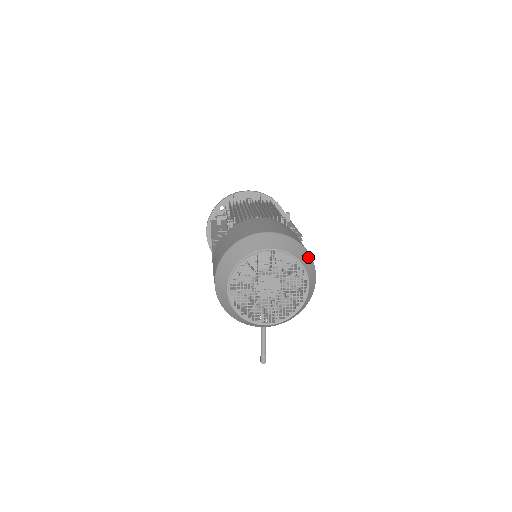
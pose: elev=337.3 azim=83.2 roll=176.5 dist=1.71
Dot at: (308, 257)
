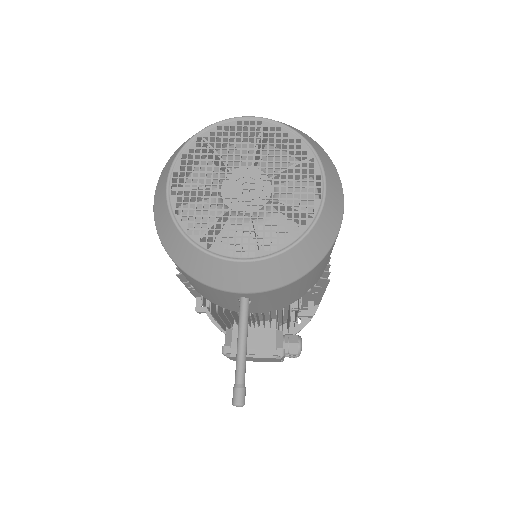
Dot at: (326, 155)
